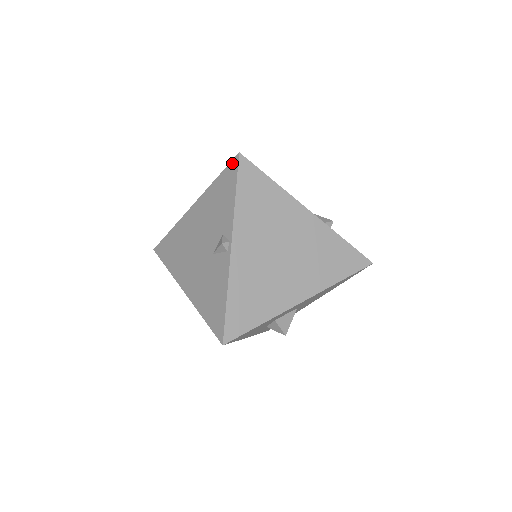
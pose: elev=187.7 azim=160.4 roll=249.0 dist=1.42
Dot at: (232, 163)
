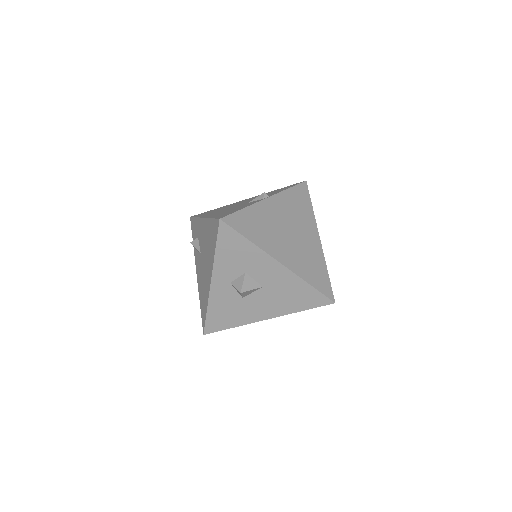
Dot at: (297, 183)
